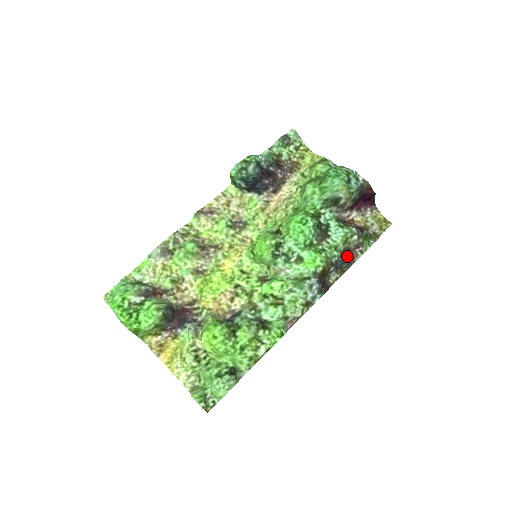
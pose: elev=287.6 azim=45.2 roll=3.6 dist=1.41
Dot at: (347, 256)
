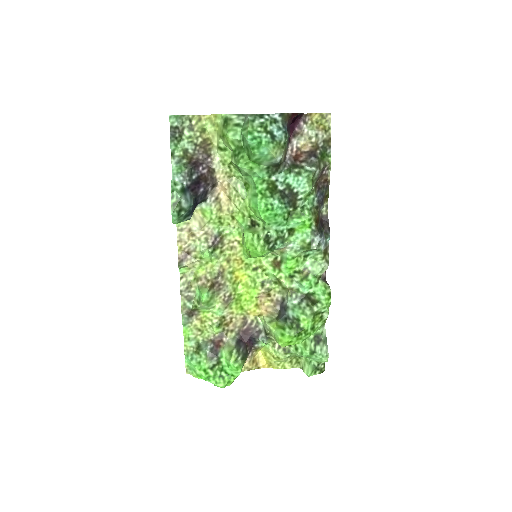
Dot at: (320, 184)
